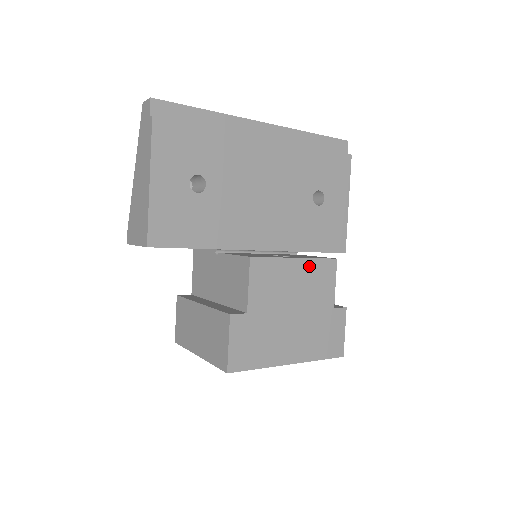
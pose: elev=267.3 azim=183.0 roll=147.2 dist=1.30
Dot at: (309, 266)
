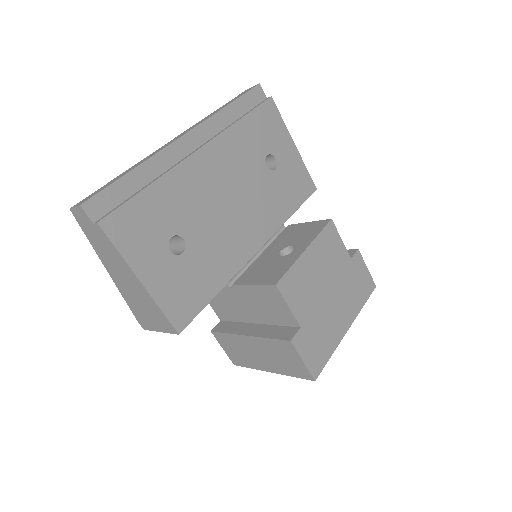
Dot at: (317, 246)
